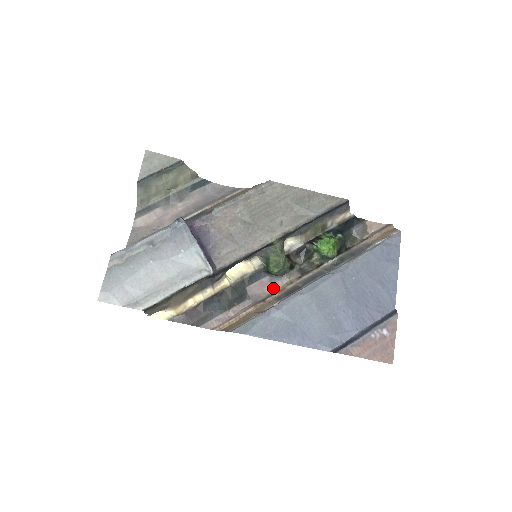
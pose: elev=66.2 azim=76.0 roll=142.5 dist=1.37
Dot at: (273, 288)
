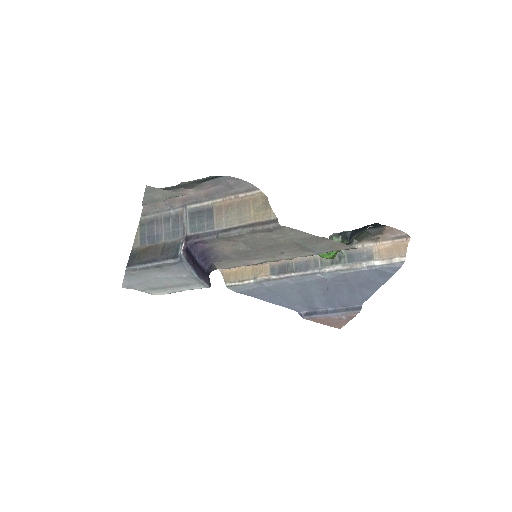
Dot at: occluded
